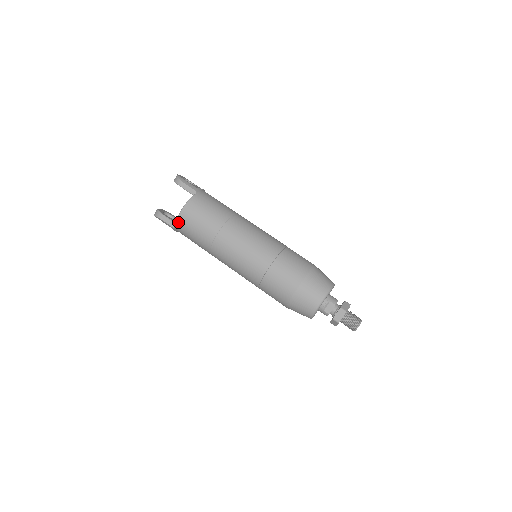
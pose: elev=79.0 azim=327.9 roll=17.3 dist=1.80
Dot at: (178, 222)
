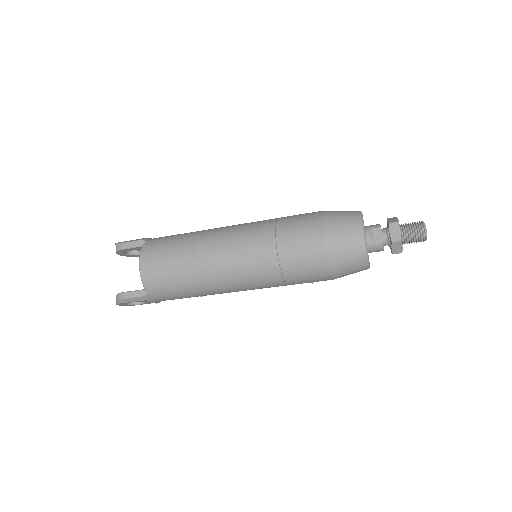
Dot at: (144, 282)
